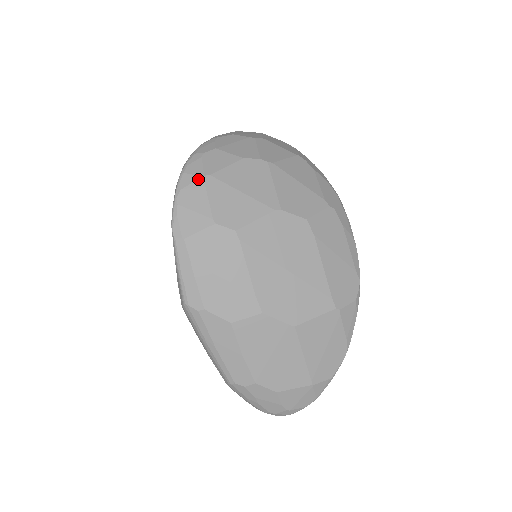
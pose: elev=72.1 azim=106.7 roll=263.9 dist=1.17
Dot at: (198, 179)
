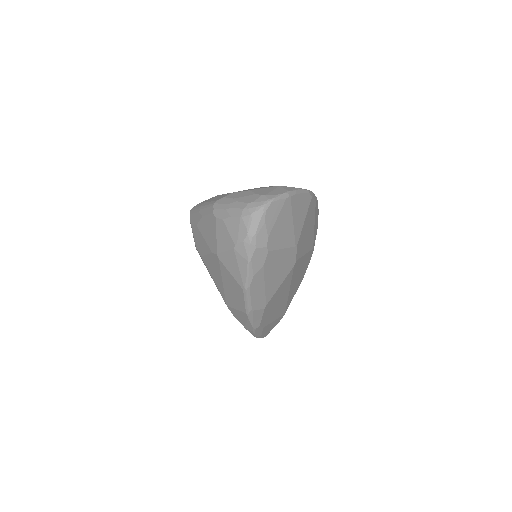
Dot at: occluded
